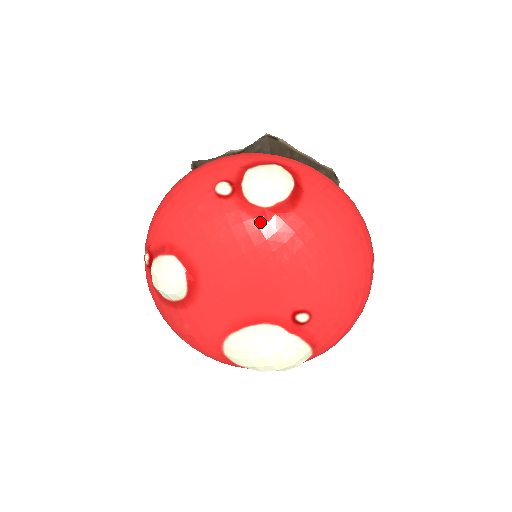
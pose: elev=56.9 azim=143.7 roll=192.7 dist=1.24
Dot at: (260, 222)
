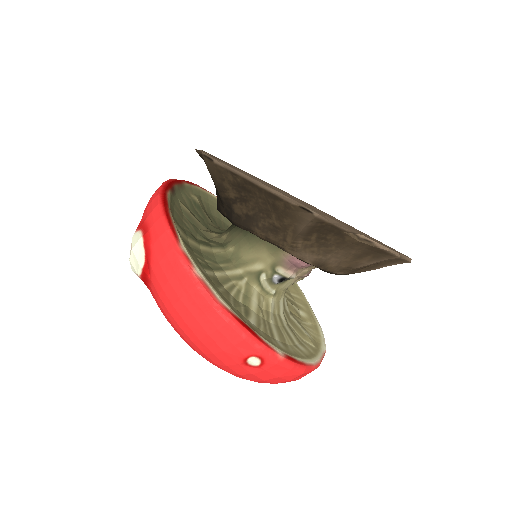
Dot at: occluded
